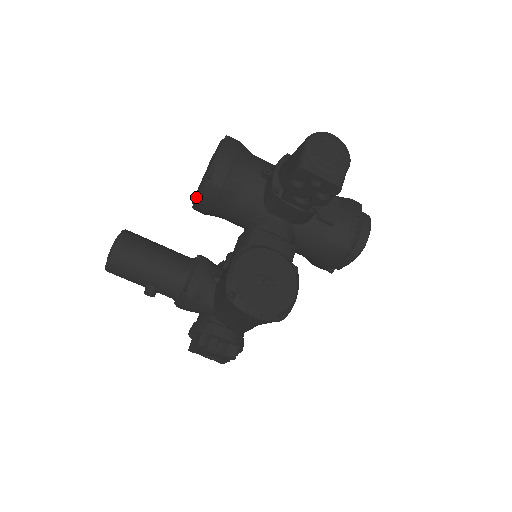
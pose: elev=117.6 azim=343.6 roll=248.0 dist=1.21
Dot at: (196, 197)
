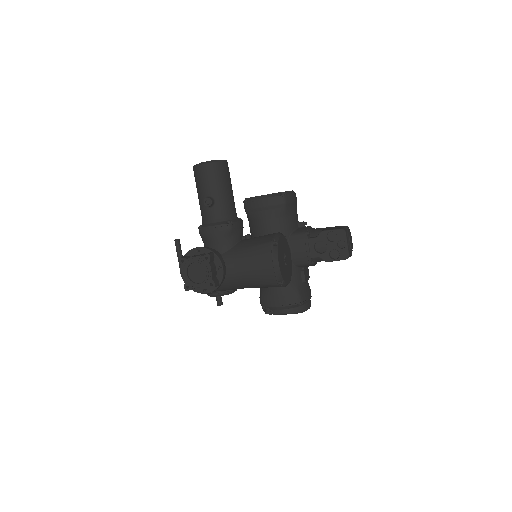
Dot at: (265, 195)
